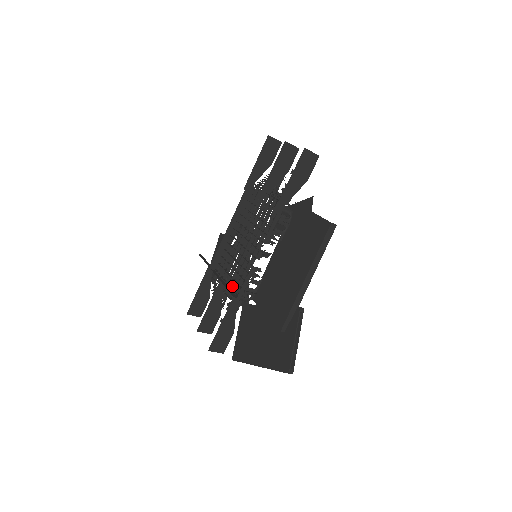
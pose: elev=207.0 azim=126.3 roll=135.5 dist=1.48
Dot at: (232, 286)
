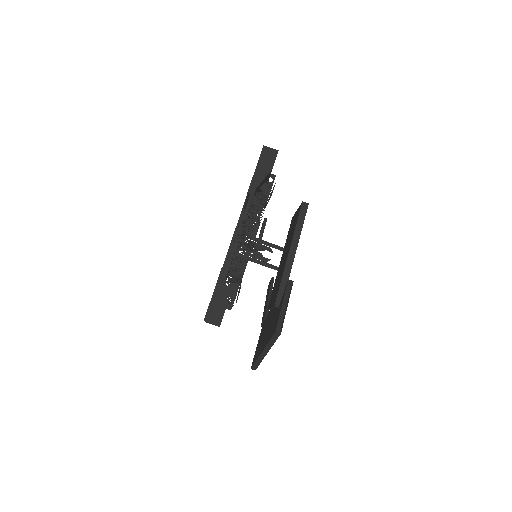
Dot at: occluded
